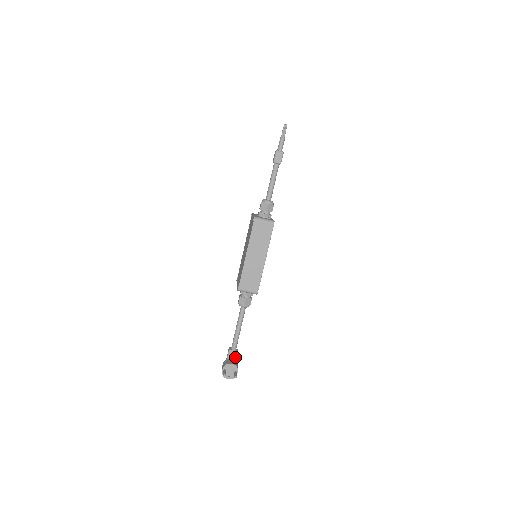
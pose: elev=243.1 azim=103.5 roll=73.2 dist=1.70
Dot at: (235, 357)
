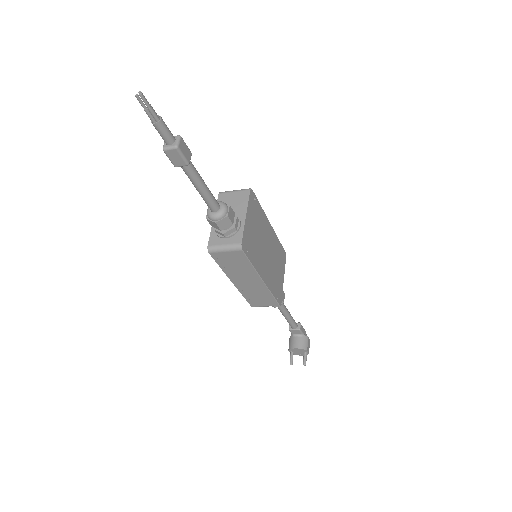
Dot at: (300, 333)
